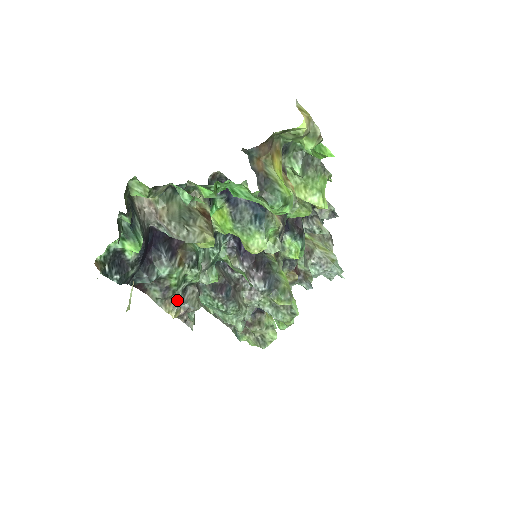
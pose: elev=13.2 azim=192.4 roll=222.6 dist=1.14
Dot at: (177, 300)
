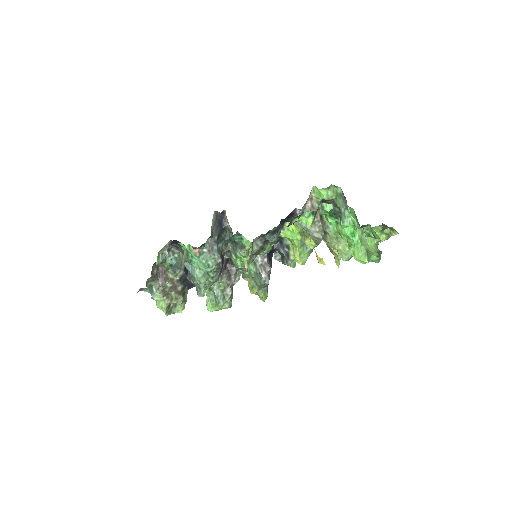
Dot at: occluded
